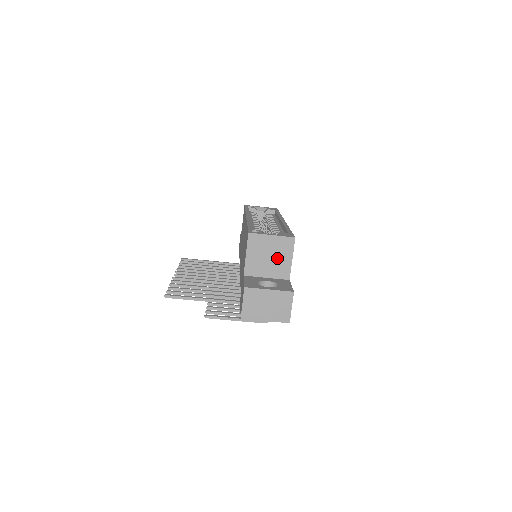
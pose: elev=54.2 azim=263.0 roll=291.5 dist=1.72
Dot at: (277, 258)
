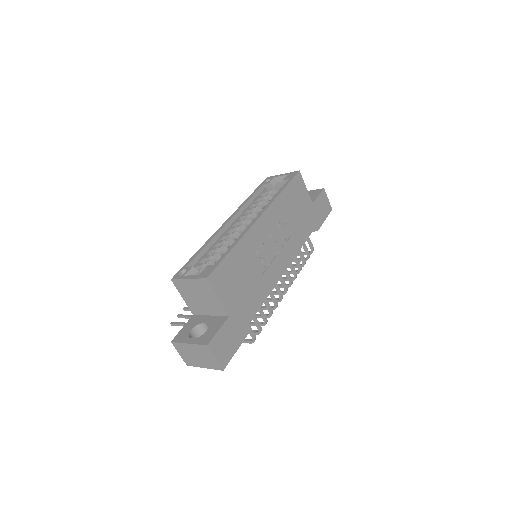
Dot at: (206, 298)
